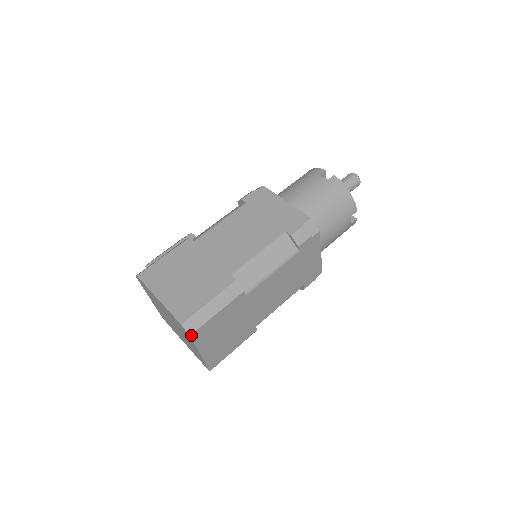
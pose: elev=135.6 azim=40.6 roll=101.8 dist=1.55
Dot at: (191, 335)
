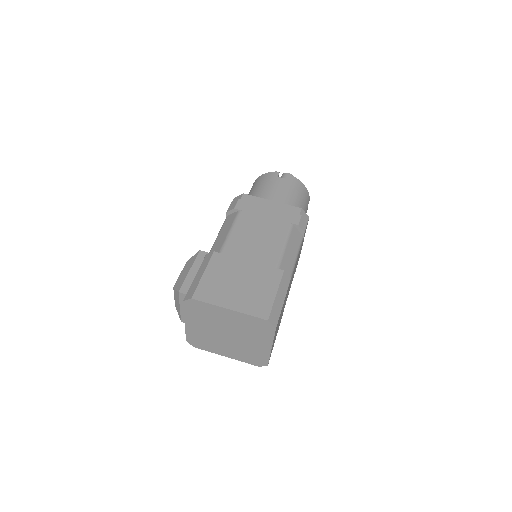
Dot at: (276, 327)
